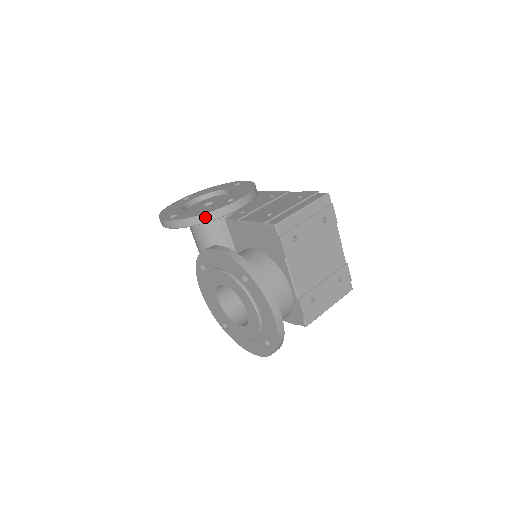
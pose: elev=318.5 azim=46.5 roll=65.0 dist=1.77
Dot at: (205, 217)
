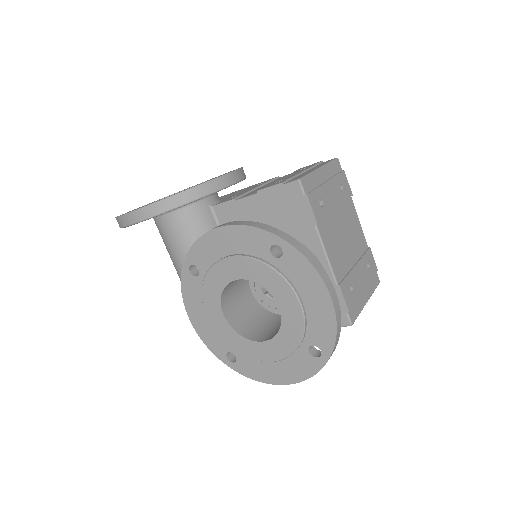
Dot at: (195, 192)
